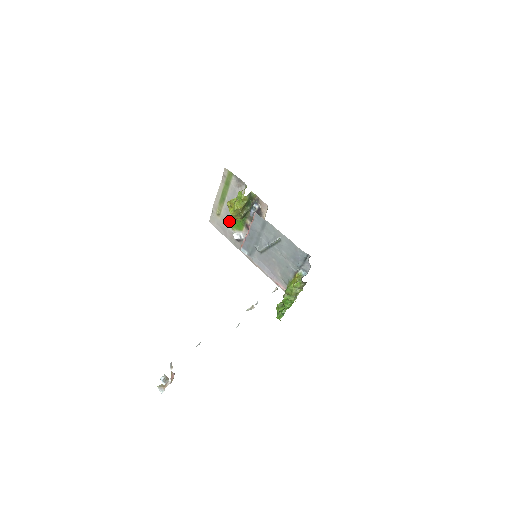
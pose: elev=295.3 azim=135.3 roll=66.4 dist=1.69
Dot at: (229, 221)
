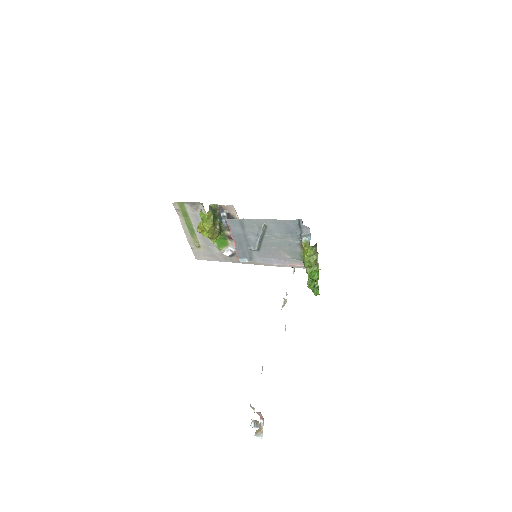
Dot at: (212, 245)
